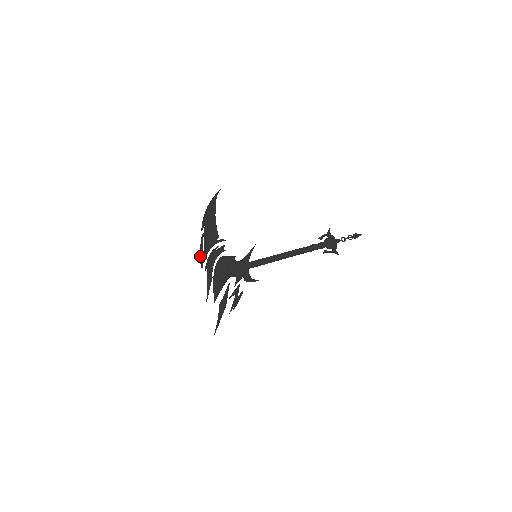
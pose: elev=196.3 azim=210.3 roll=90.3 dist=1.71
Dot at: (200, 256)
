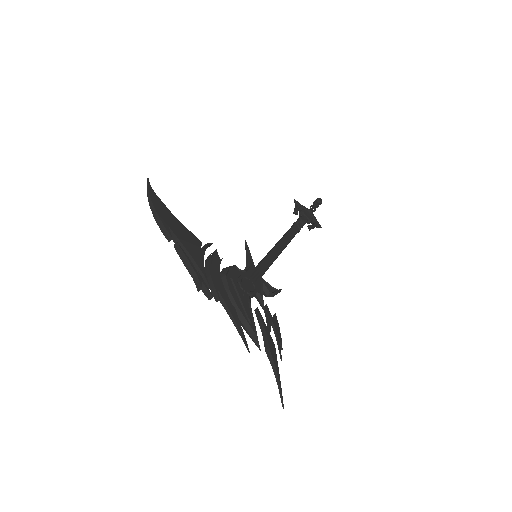
Dot at: (198, 279)
